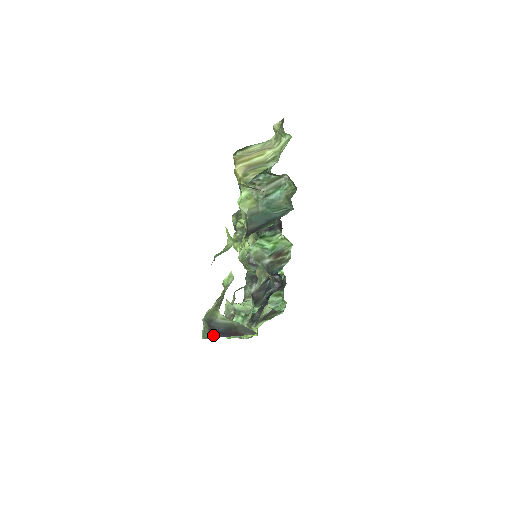
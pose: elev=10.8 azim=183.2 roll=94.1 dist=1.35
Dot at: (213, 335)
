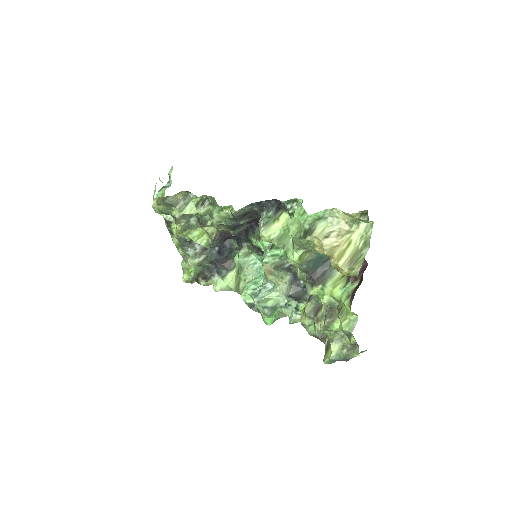
Dot at: occluded
